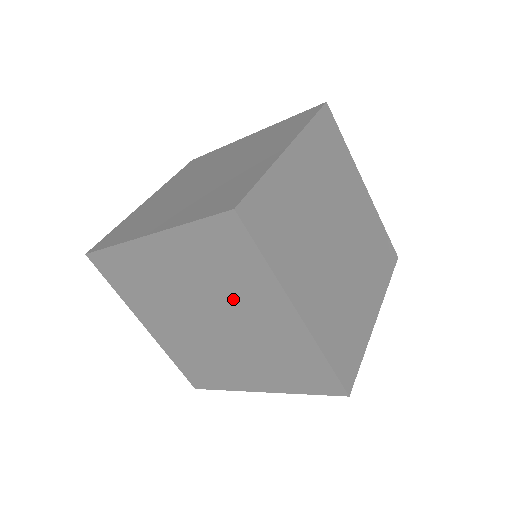
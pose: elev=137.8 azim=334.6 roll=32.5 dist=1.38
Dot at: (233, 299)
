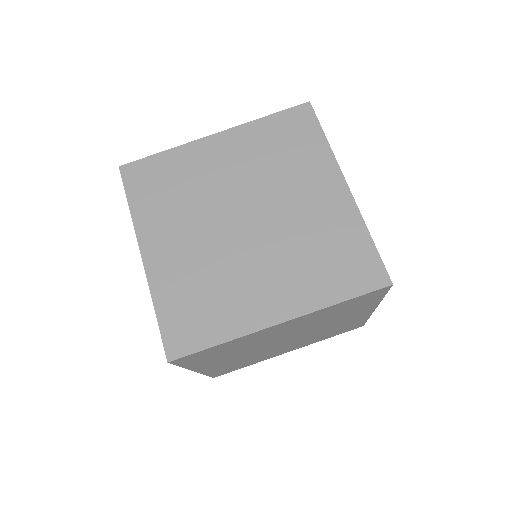
Dot at: occluded
